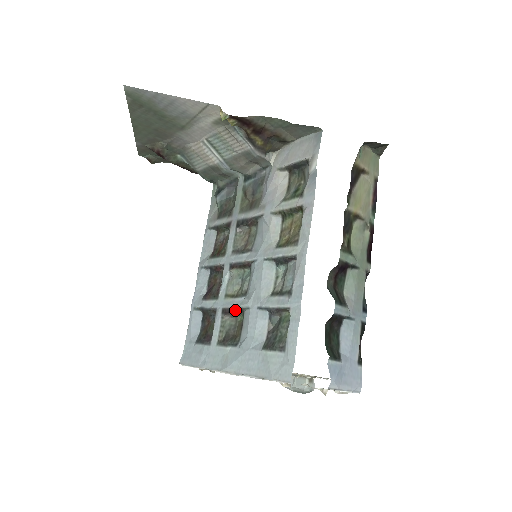
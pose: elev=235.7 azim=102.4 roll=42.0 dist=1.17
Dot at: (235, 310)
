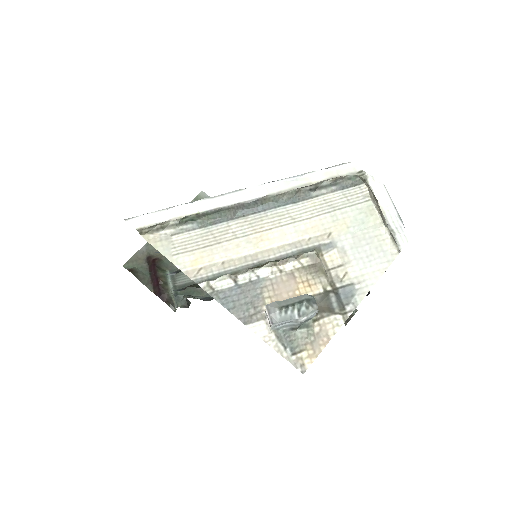
Dot at: occluded
